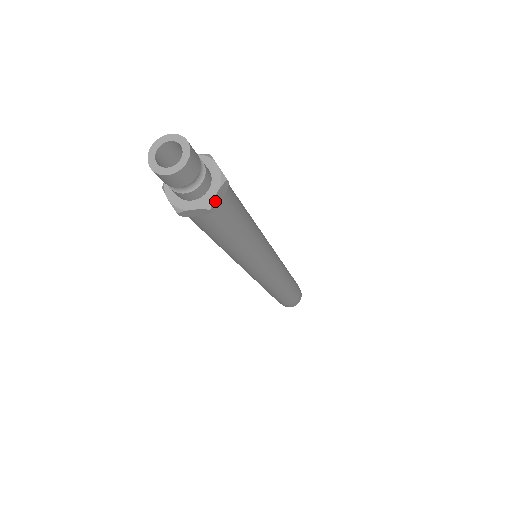
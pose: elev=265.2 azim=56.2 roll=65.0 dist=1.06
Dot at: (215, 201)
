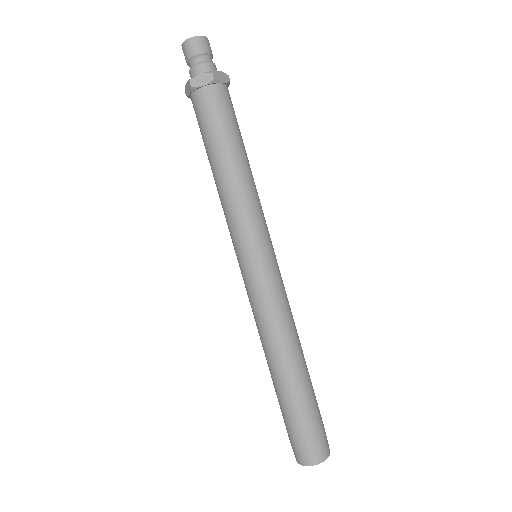
Dot at: (217, 75)
